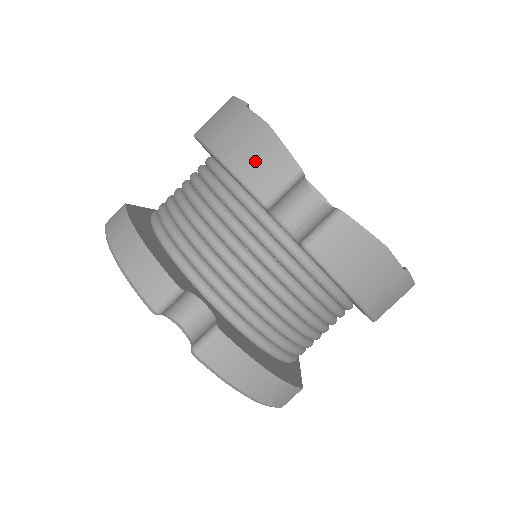
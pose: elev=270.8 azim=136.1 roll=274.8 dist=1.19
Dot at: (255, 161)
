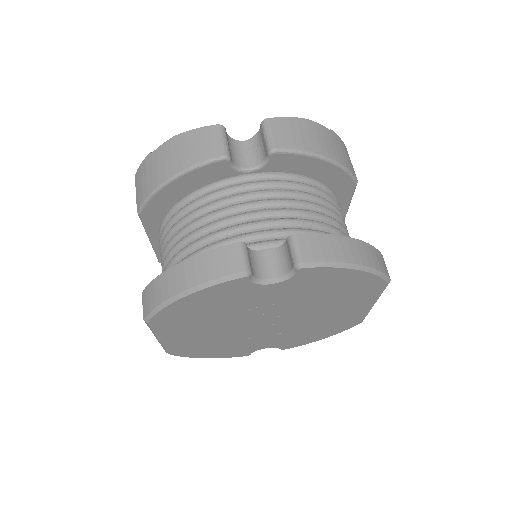
Dot at: (192, 151)
